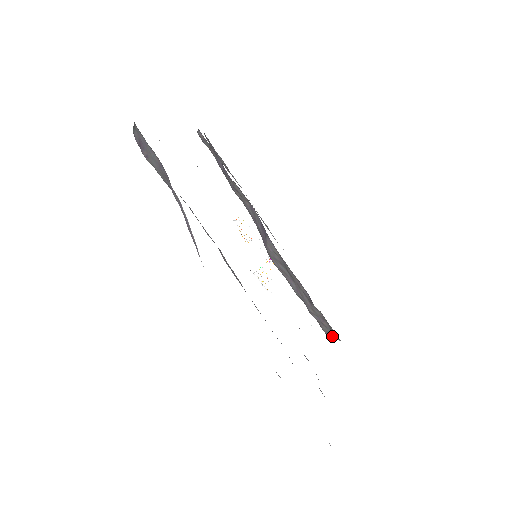
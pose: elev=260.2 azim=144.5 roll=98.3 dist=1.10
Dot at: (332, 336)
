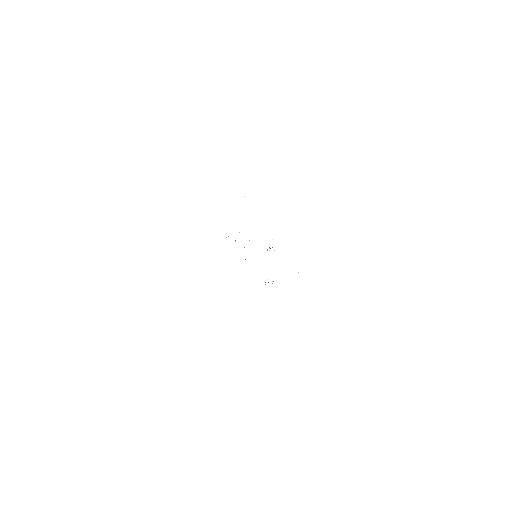
Dot at: occluded
